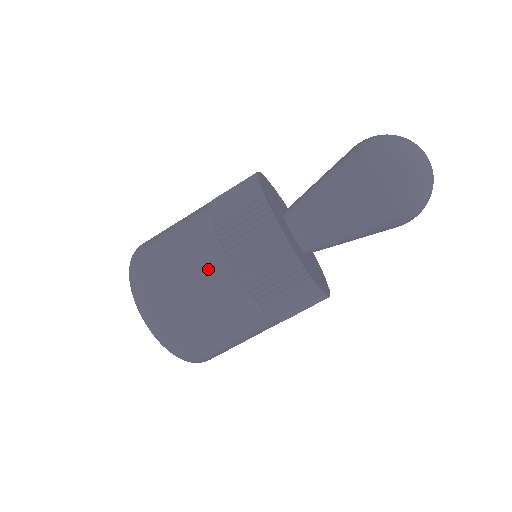
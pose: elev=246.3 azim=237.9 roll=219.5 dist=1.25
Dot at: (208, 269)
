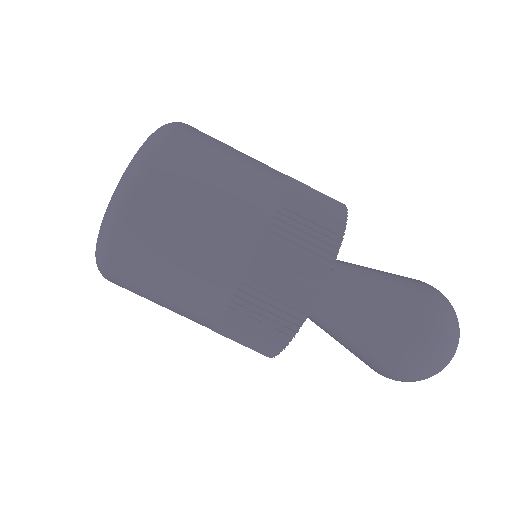
Dot at: (258, 177)
